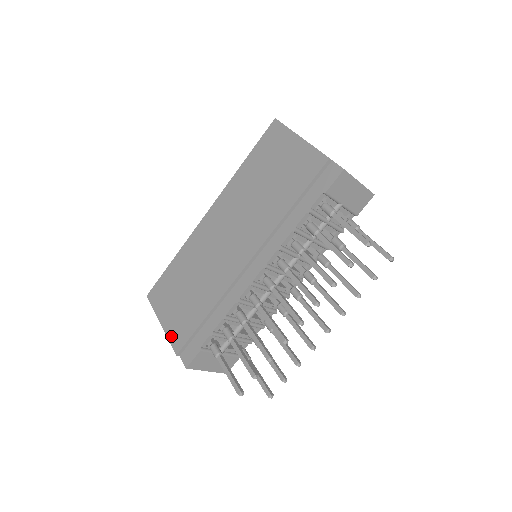
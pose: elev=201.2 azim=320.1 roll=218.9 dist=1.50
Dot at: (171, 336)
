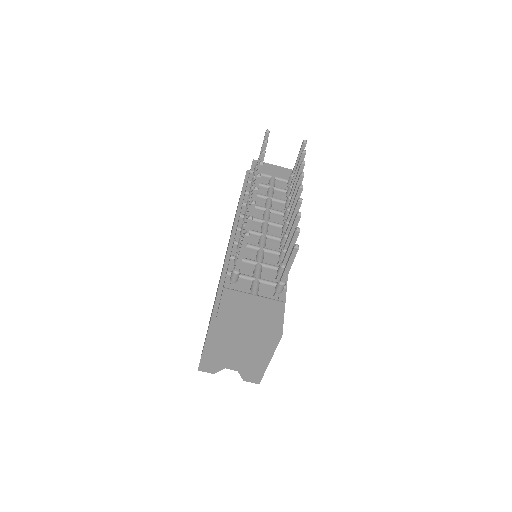
Dot at: occluded
